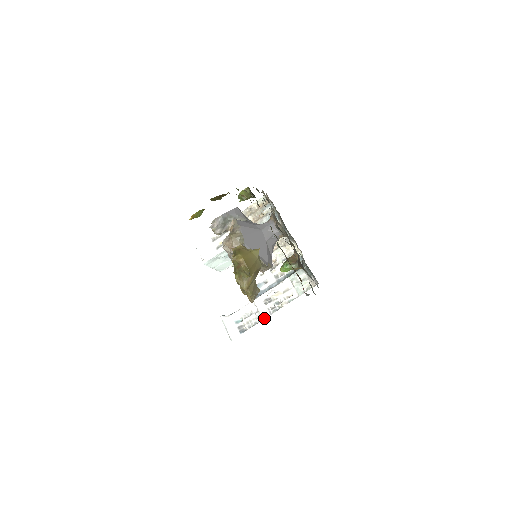
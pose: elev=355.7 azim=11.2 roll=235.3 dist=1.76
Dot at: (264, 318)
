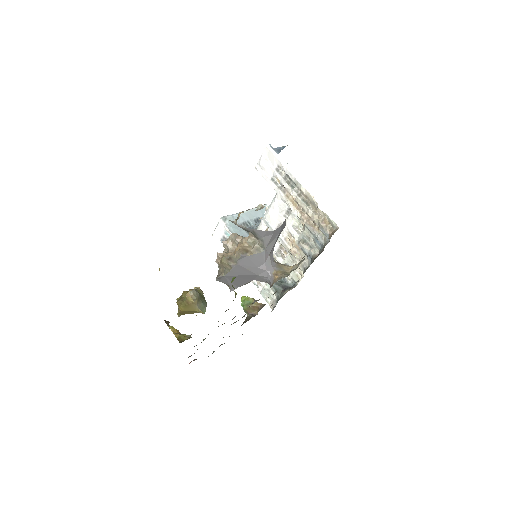
Dot at: occluded
